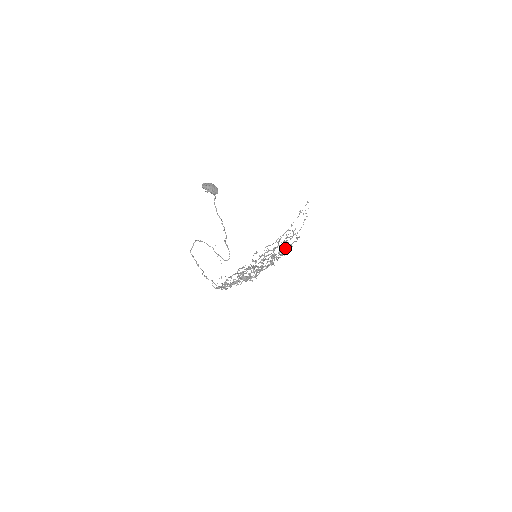
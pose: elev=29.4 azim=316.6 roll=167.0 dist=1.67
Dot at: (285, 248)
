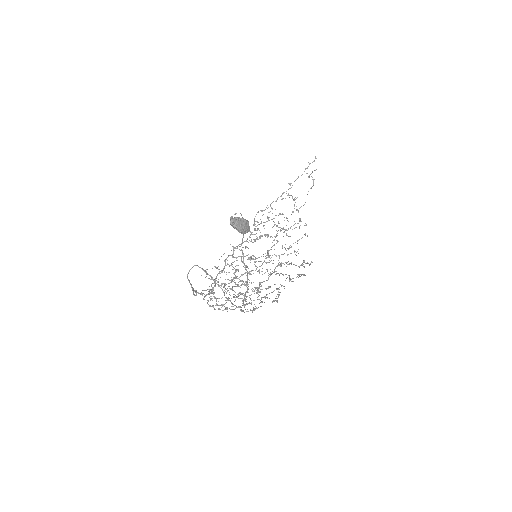
Dot at: occluded
